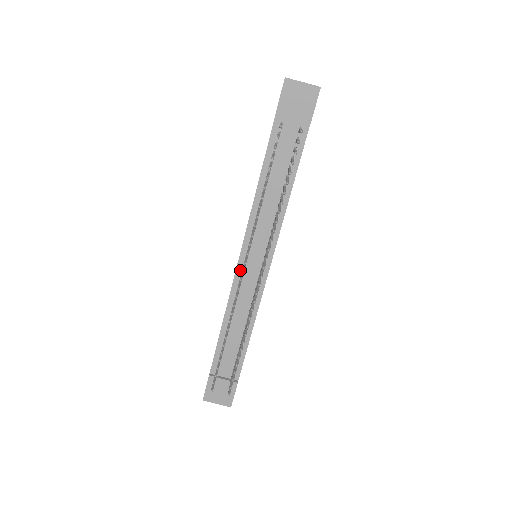
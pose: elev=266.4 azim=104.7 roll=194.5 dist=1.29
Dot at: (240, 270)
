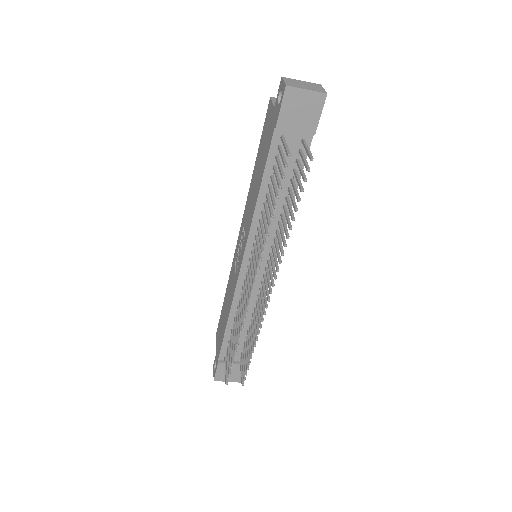
Dot at: (243, 276)
